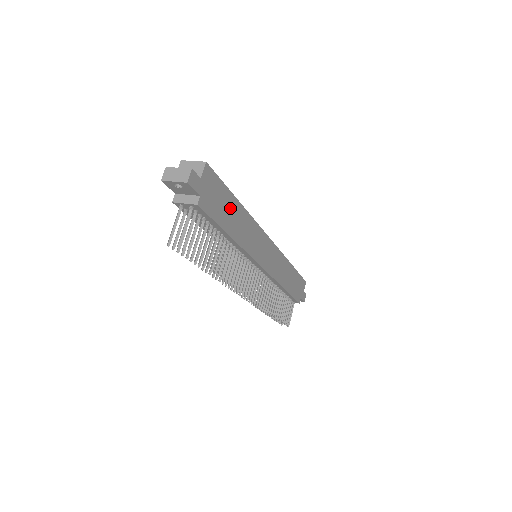
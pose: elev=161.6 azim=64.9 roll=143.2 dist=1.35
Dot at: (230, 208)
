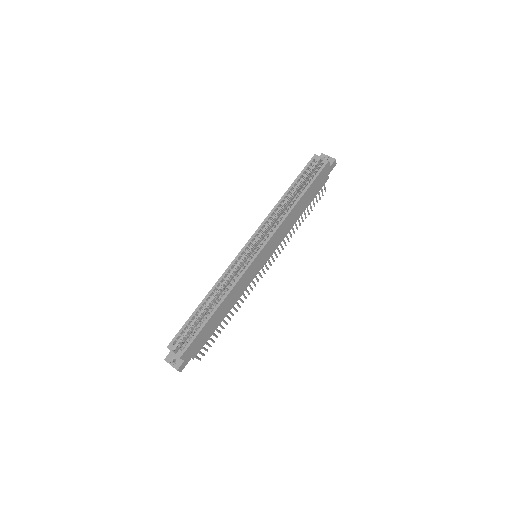
Dot at: (212, 322)
